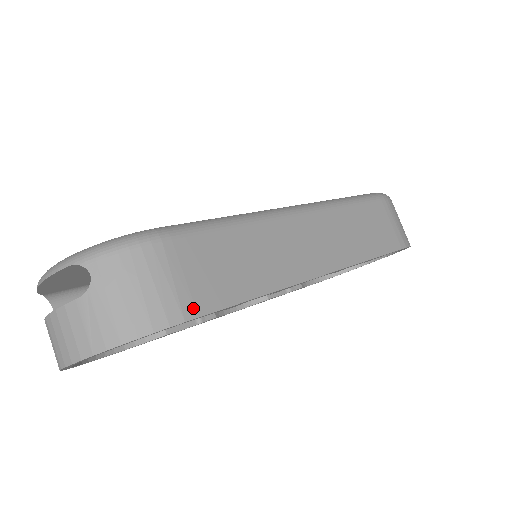
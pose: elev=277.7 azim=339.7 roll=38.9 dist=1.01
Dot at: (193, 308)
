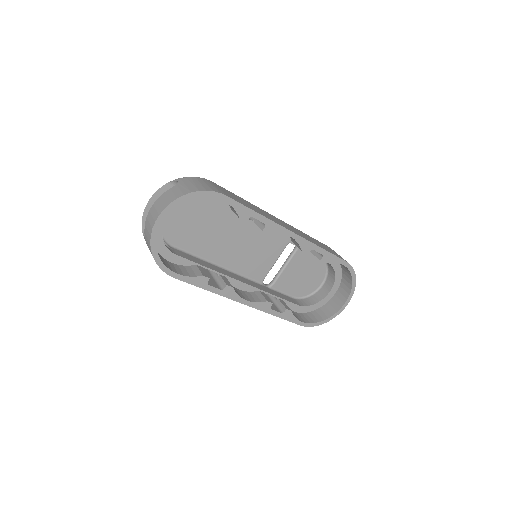
Dot at: (224, 194)
